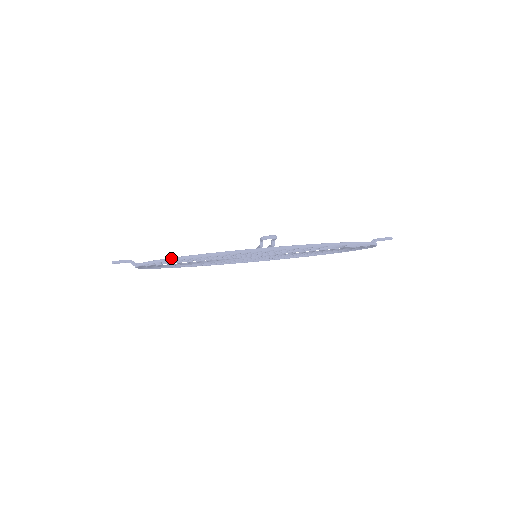
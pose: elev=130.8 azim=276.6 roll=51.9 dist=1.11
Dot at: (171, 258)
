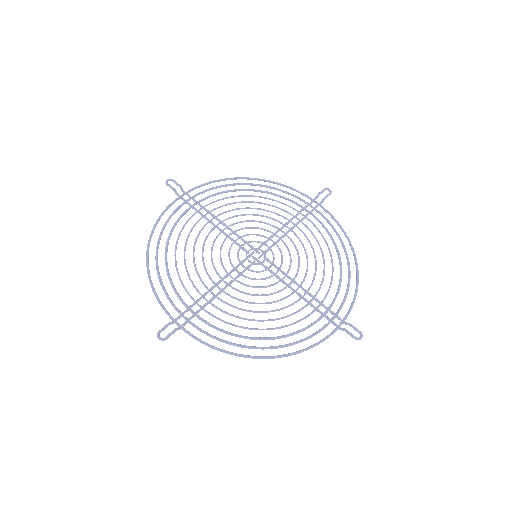
Dot at: (146, 263)
